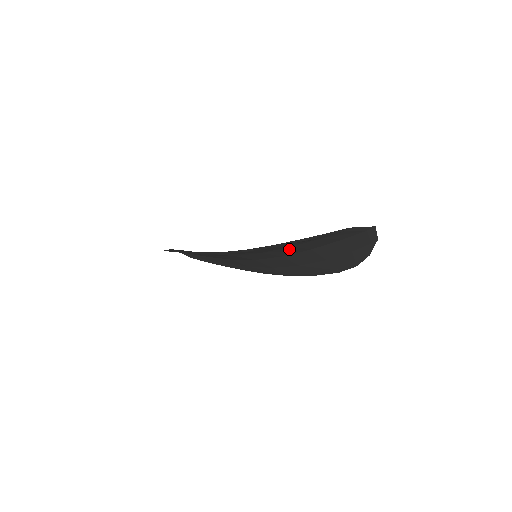
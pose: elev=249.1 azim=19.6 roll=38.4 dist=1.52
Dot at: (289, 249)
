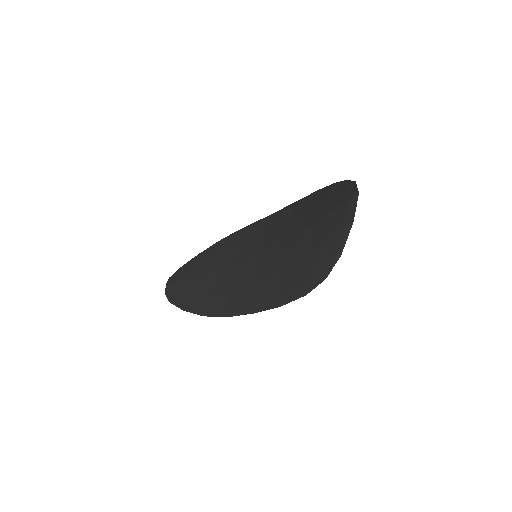
Dot at: (299, 255)
